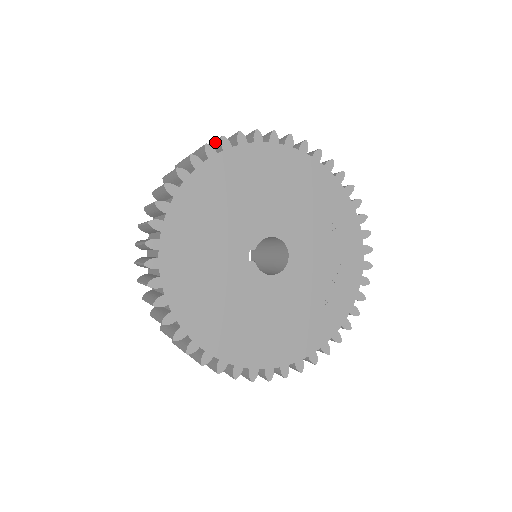
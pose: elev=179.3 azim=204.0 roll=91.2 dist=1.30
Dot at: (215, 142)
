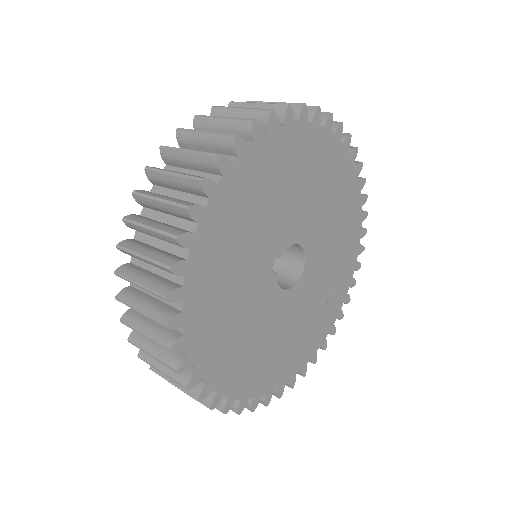
Dot at: (268, 106)
